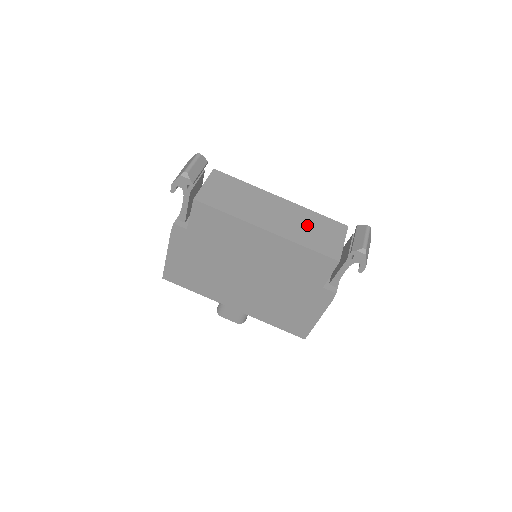
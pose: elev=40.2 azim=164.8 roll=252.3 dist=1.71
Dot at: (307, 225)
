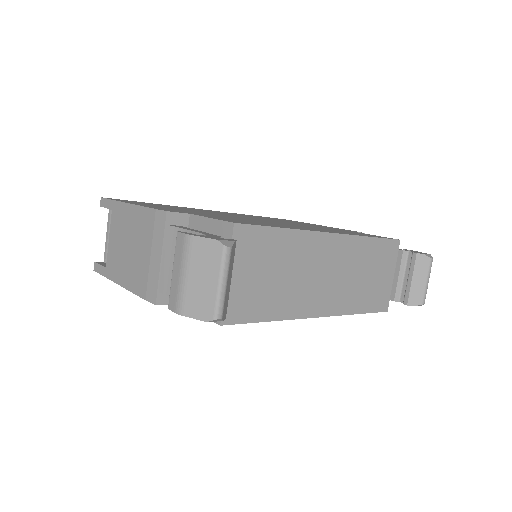
Dot at: (361, 272)
